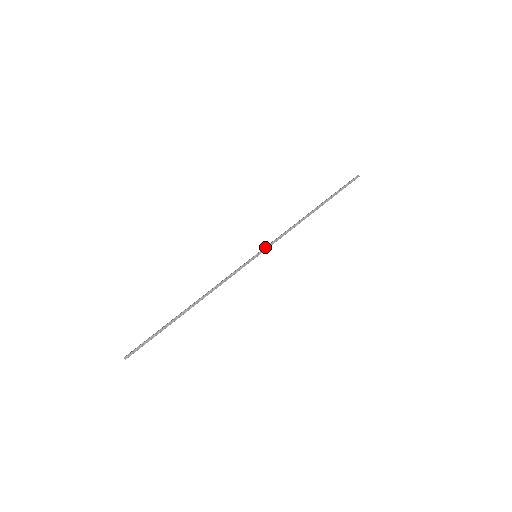
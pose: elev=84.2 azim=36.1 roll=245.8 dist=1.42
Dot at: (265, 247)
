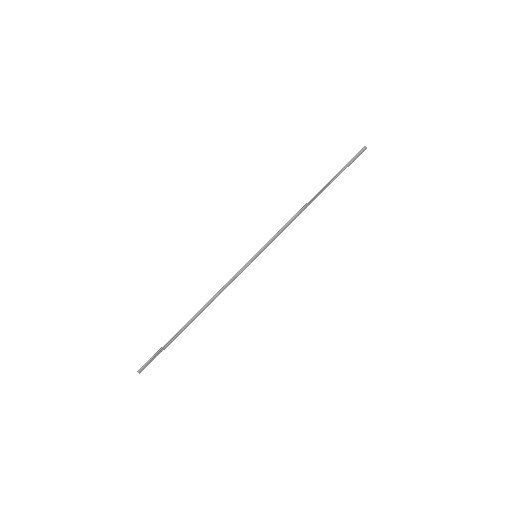
Dot at: (264, 245)
